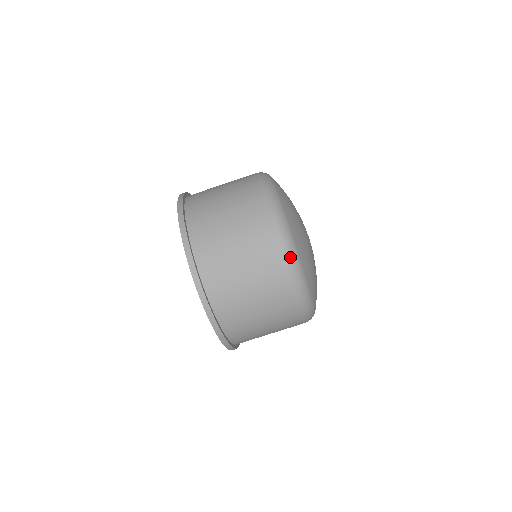
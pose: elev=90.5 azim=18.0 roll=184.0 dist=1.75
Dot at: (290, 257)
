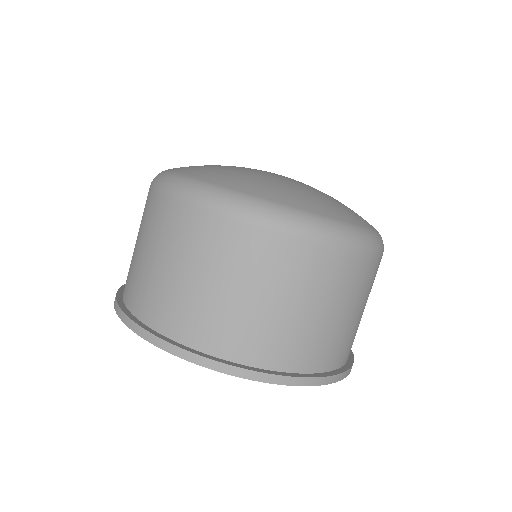
Dot at: (291, 223)
